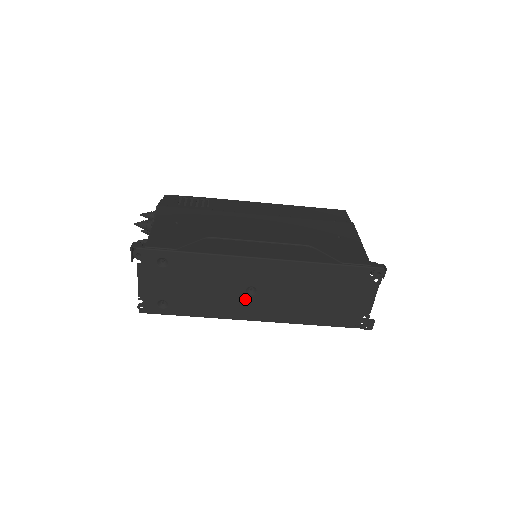
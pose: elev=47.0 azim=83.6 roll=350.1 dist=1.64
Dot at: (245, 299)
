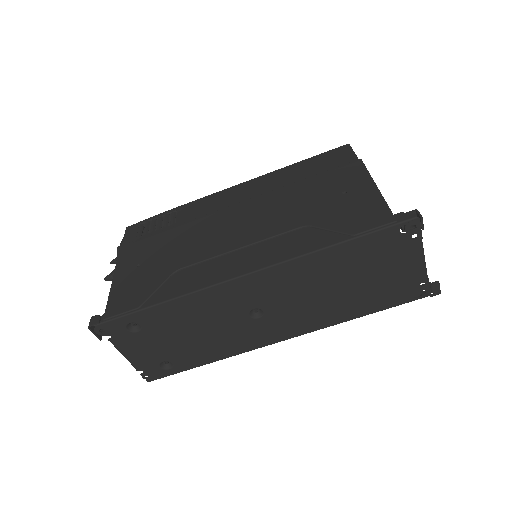
Dot at: (255, 324)
